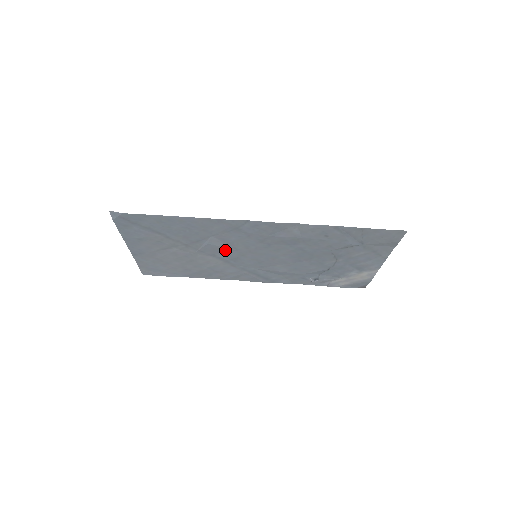
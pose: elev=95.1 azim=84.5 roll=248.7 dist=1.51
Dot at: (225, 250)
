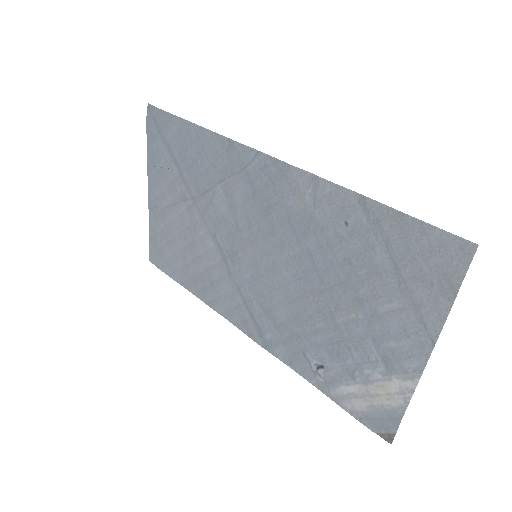
Dot at: (227, 226)
